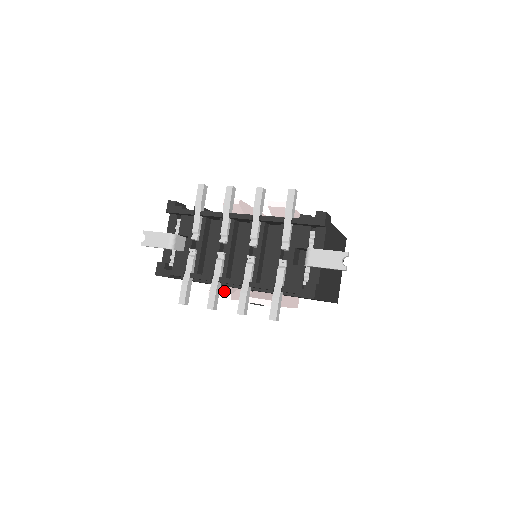
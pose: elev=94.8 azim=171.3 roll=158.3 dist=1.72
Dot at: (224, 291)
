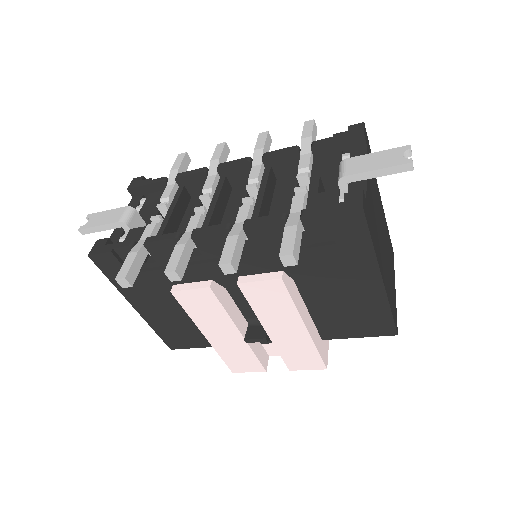
Dot at: occluded
